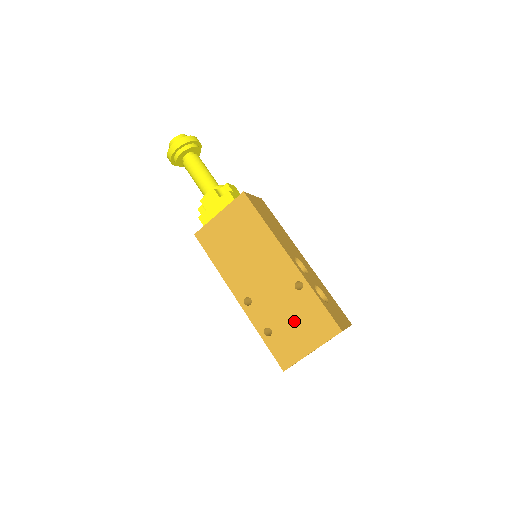
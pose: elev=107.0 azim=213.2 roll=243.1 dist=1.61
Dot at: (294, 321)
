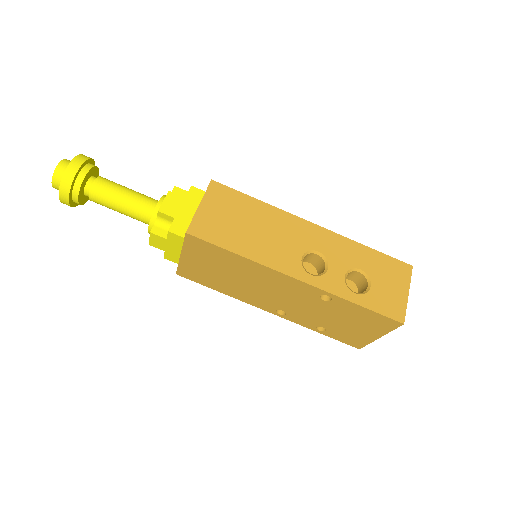
Dot at: (343, 321)
